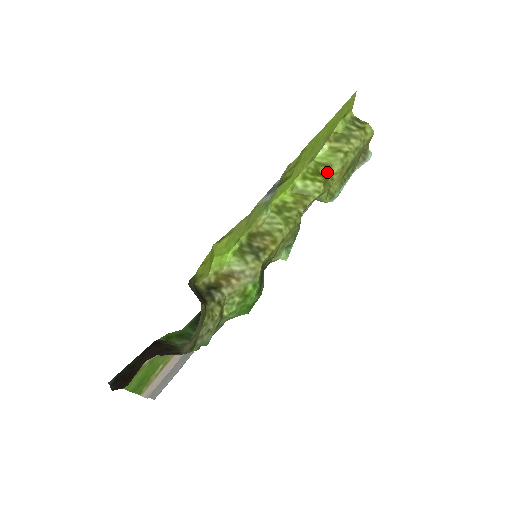
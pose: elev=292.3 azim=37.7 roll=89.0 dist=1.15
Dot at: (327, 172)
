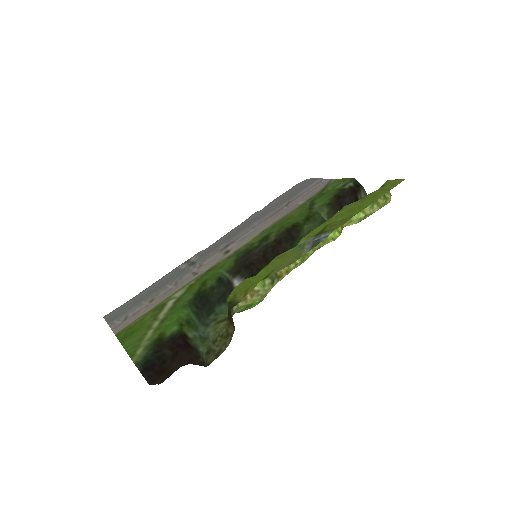
Dot at: (346, 223)
